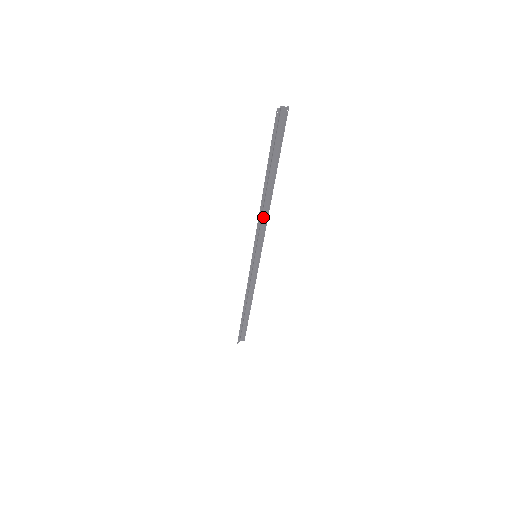
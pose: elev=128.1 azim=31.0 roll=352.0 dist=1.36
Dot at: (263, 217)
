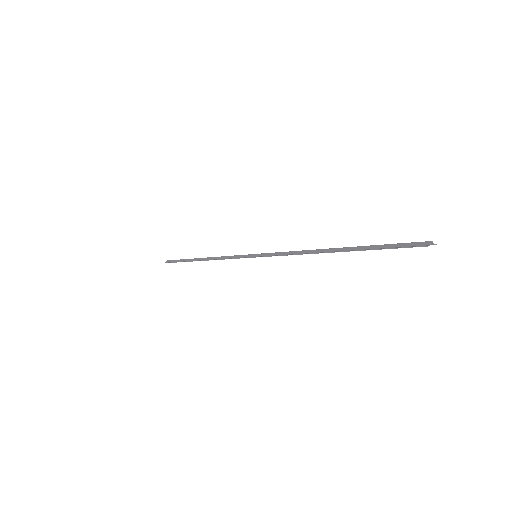
Dot at: (299, 252)
